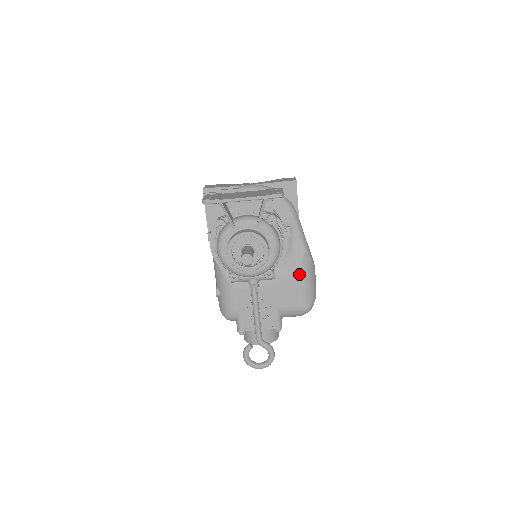
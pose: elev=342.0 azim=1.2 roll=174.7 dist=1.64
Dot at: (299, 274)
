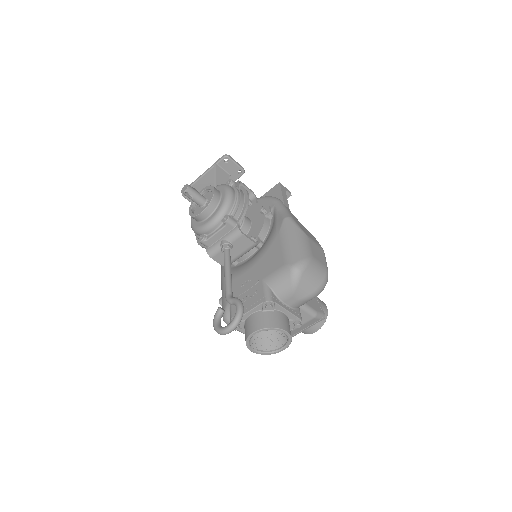
Dot at: (280, 237)
